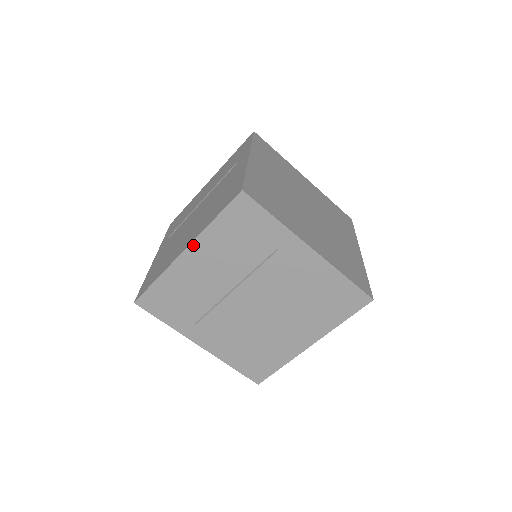
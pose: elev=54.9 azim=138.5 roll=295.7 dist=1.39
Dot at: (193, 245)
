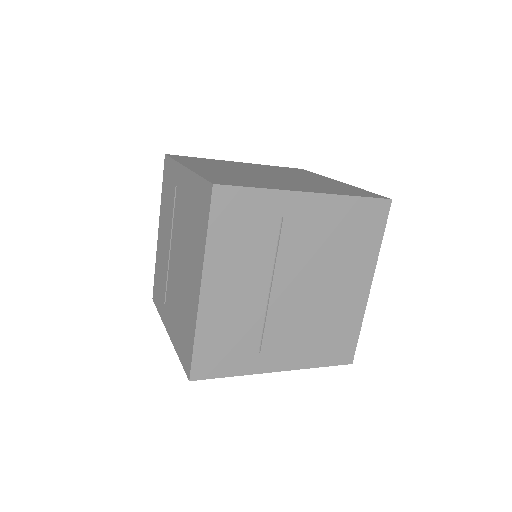
Dot at: (205, 276)
